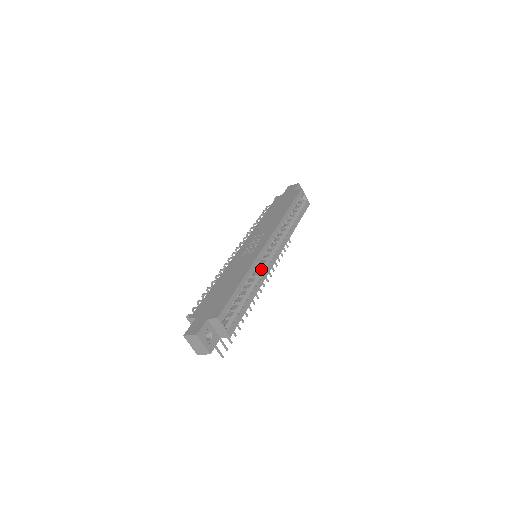
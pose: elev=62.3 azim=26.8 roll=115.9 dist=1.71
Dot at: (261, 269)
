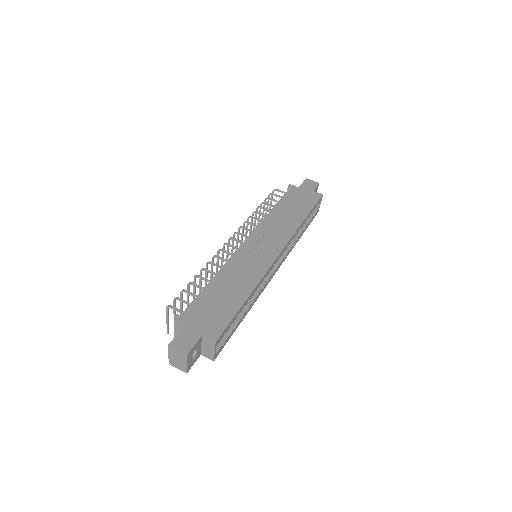
Dot at: (262, 282)
